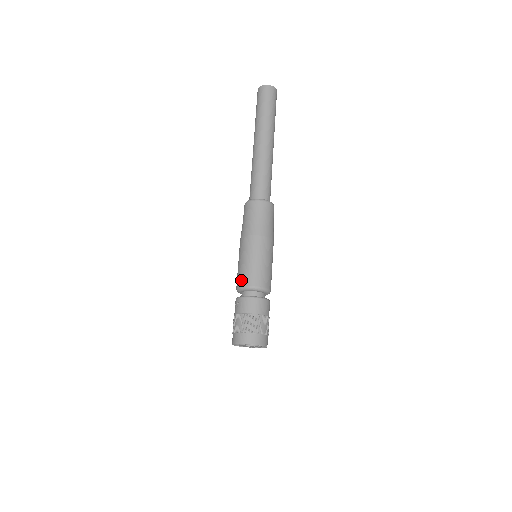
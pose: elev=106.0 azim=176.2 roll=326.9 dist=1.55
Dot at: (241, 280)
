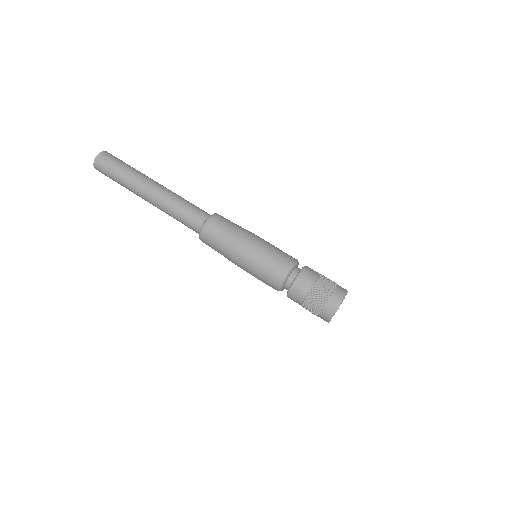
Dot at: (276, 274)
